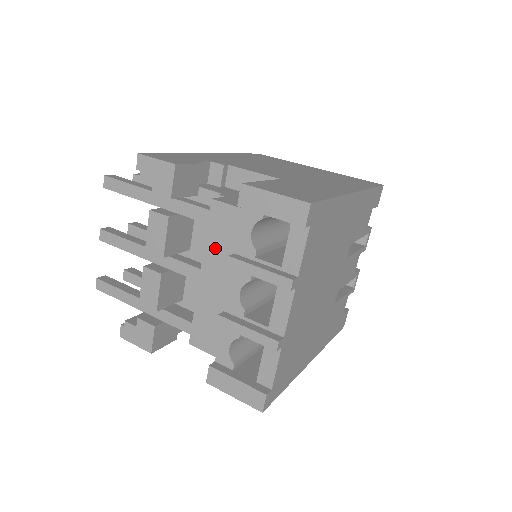
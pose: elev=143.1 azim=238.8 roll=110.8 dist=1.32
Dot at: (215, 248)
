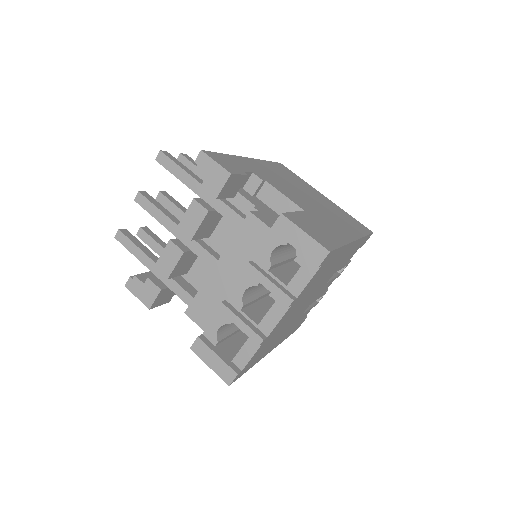
Dot at: (237, 250)
